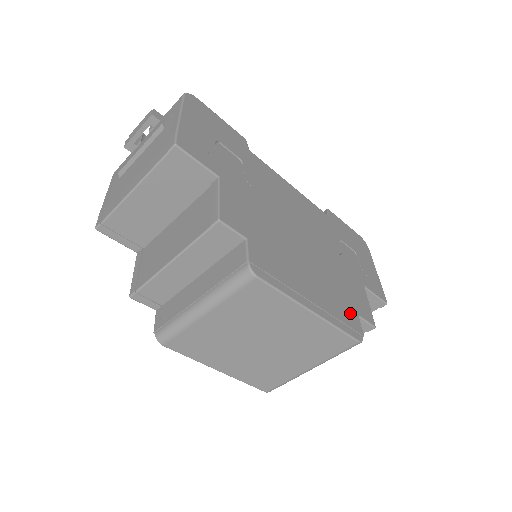
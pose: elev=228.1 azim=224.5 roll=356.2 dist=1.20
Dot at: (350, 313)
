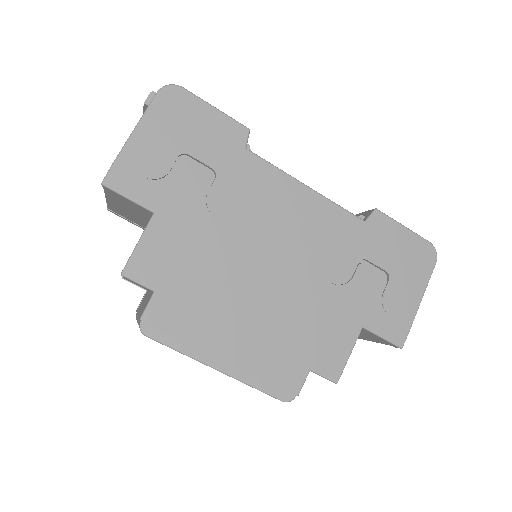
Dot at: (292, 368)
